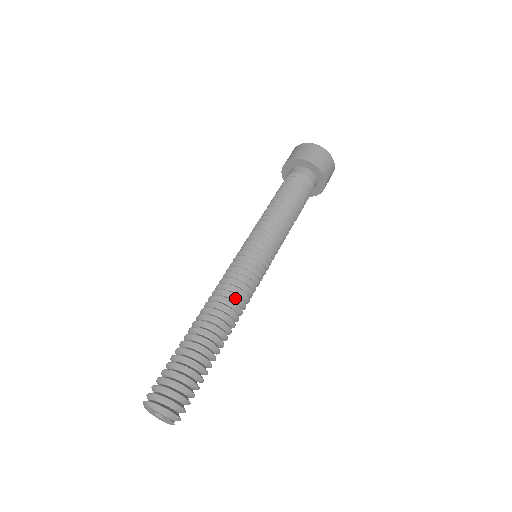
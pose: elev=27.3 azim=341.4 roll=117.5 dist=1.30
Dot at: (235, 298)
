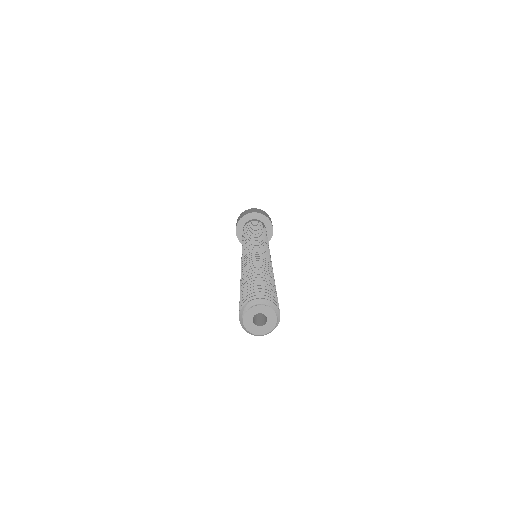
Dot at: (254, 260)
